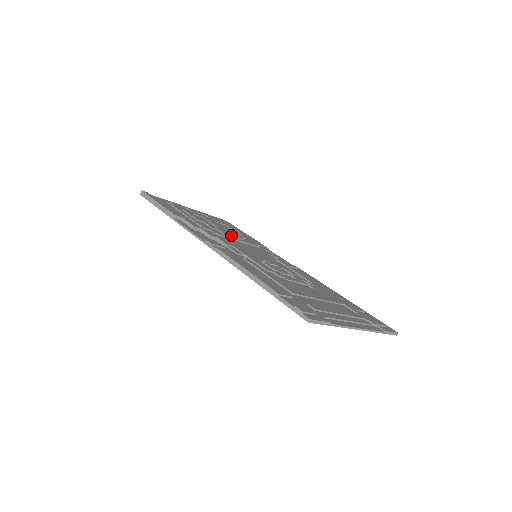
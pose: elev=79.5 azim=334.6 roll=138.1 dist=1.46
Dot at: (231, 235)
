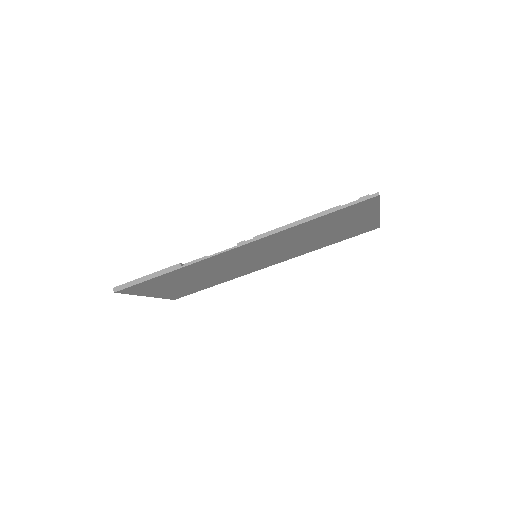
Dot at: occluded
